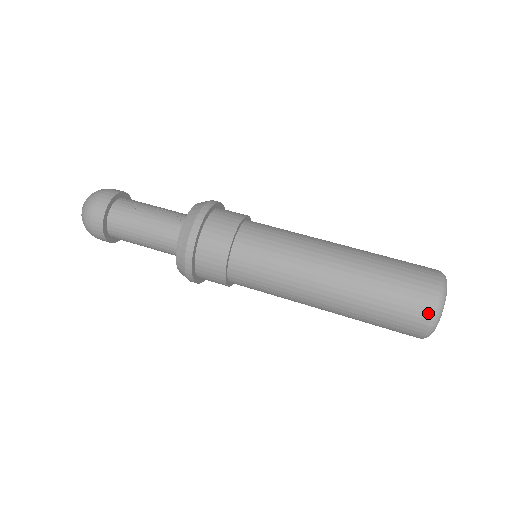
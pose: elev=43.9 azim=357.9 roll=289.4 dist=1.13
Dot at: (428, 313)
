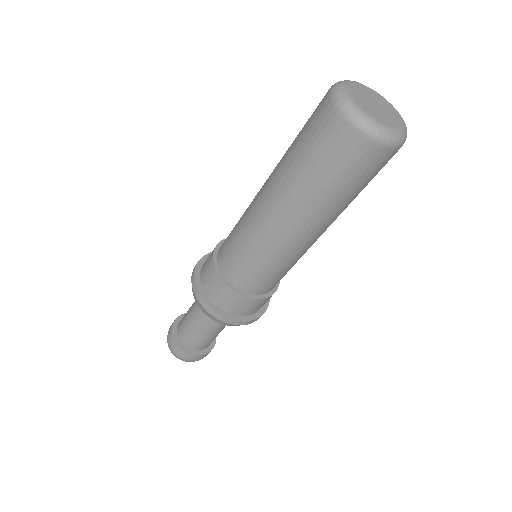
Dot at: (330, 110)
